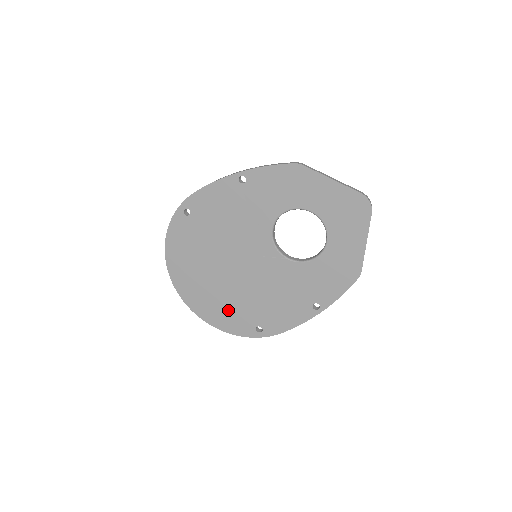
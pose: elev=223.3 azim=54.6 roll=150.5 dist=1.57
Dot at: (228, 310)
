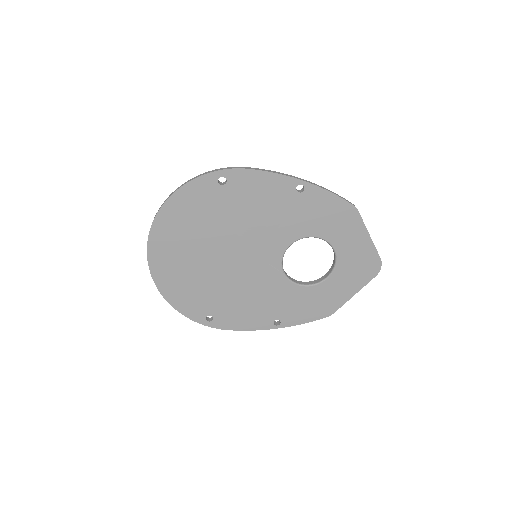
Dot at: (192, 289)
